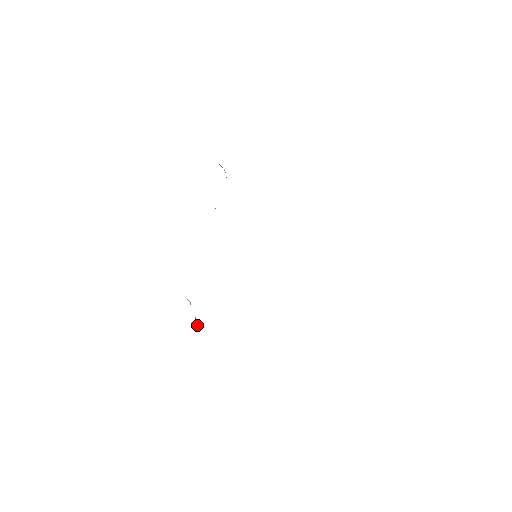
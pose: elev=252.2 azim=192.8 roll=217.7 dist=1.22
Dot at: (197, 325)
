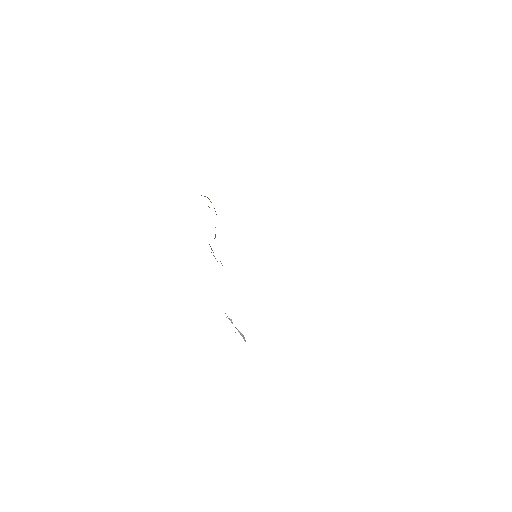
Dot at: occluded
